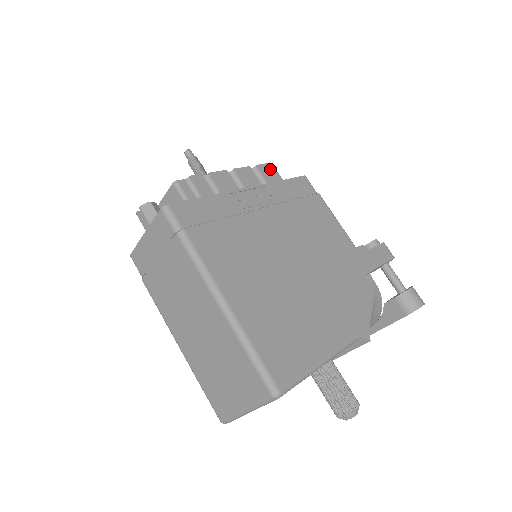
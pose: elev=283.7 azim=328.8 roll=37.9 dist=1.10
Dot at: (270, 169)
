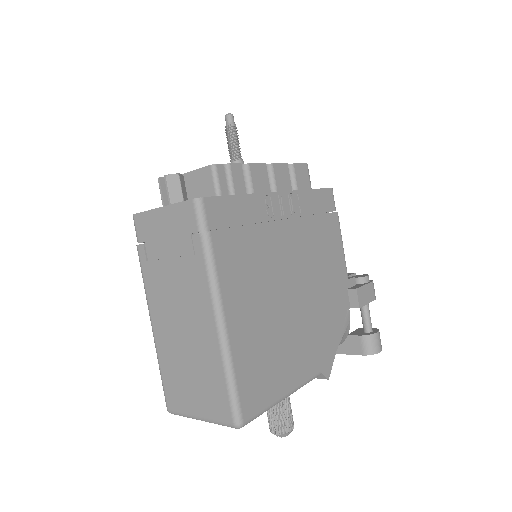
Dot at: (304, 171)
